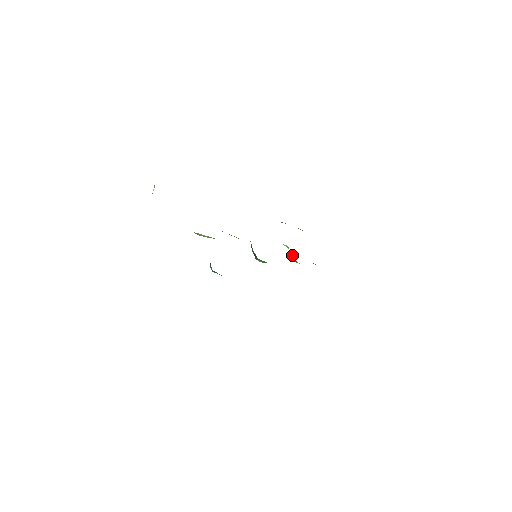
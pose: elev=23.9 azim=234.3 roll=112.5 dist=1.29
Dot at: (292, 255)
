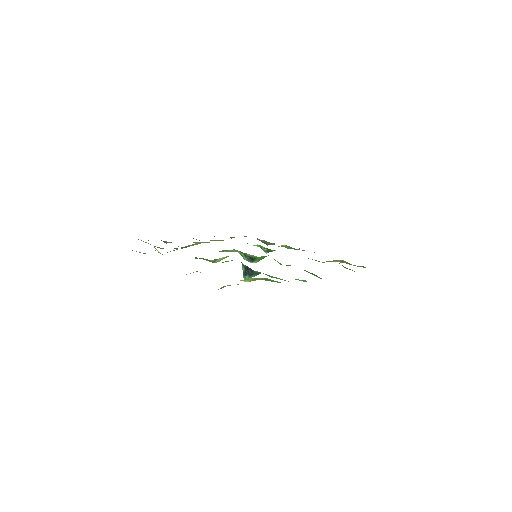
Dot at: (265, 248)
